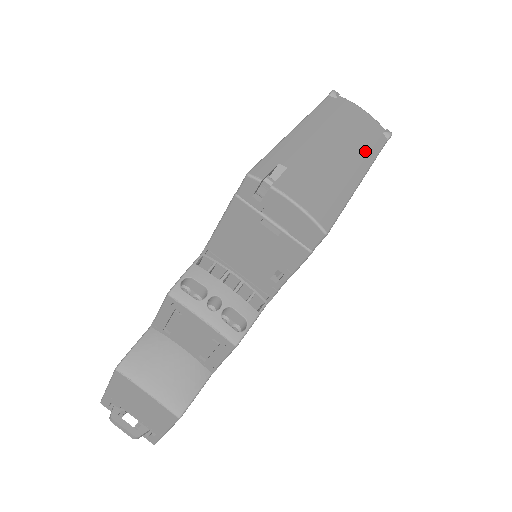
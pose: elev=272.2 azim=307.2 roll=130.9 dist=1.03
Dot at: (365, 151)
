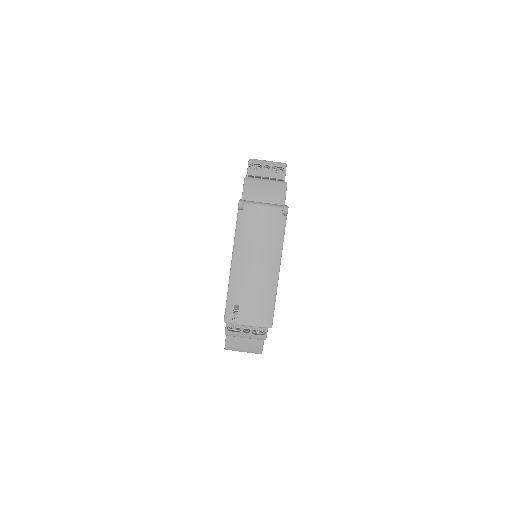
Dot at: (274, 248)
